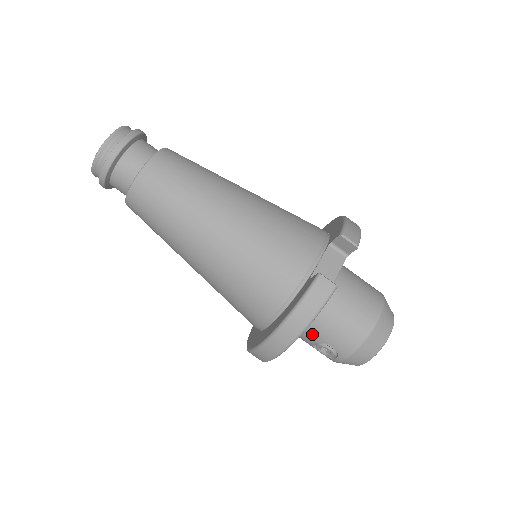
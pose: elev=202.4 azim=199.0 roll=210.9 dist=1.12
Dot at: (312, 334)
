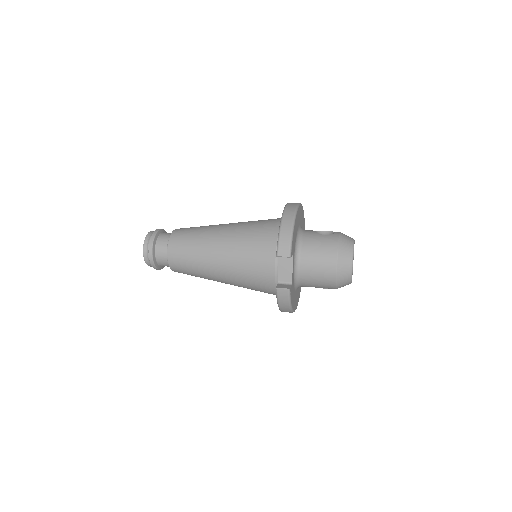
Dot at: occluded
